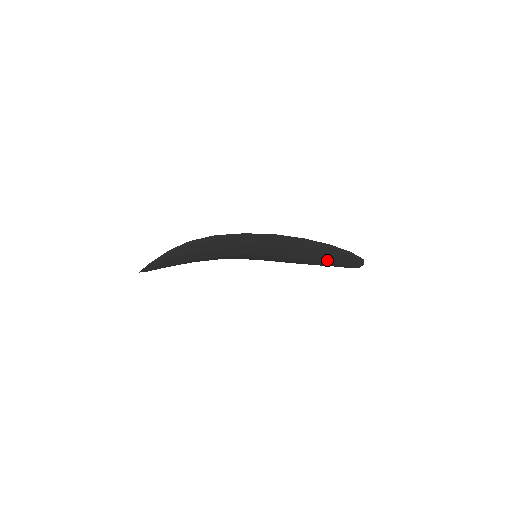
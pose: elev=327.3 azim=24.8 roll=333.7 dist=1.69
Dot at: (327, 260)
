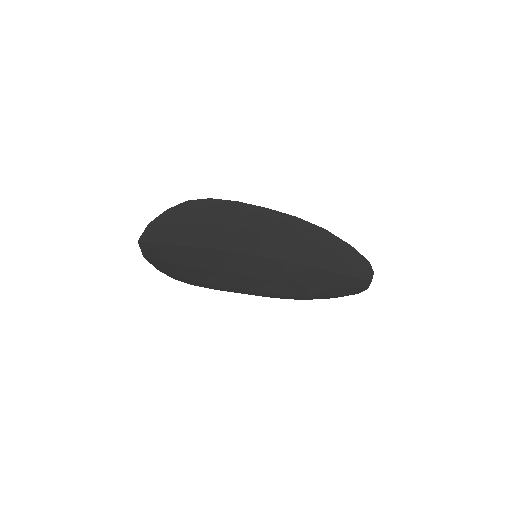
Dot at: (332, 266)
